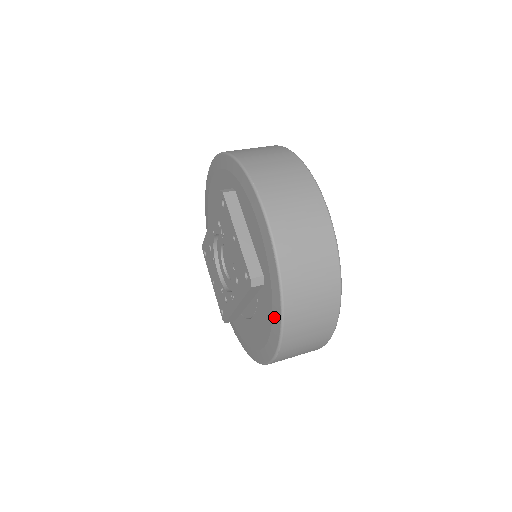
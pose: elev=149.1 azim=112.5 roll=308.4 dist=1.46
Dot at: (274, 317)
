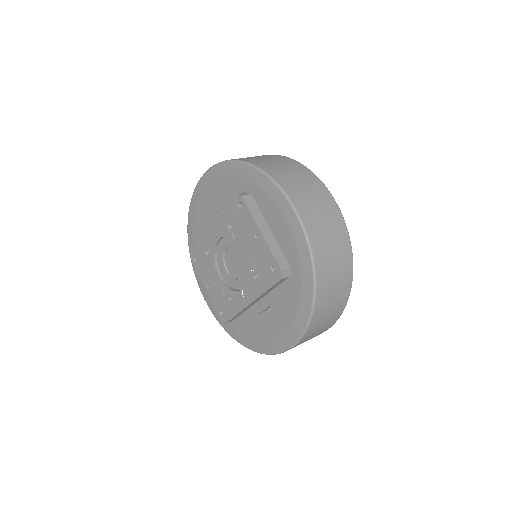
Dot at: (302, 304)
